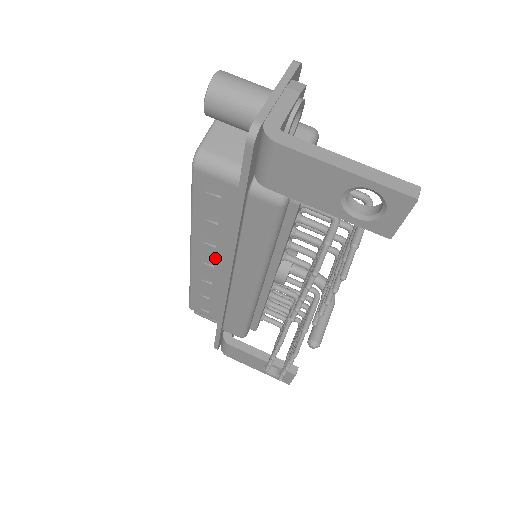
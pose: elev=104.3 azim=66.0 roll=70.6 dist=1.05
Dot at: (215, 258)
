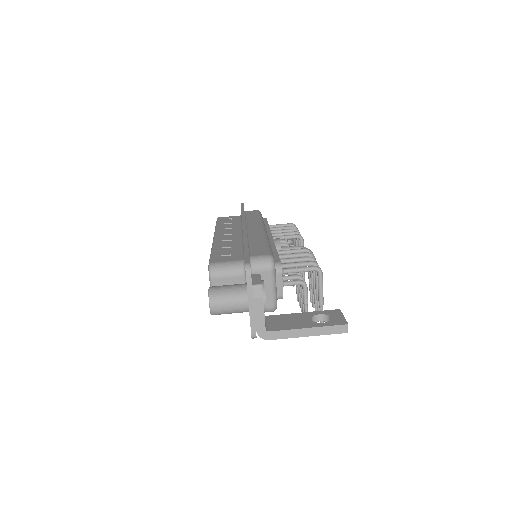
Dot at: occluded
